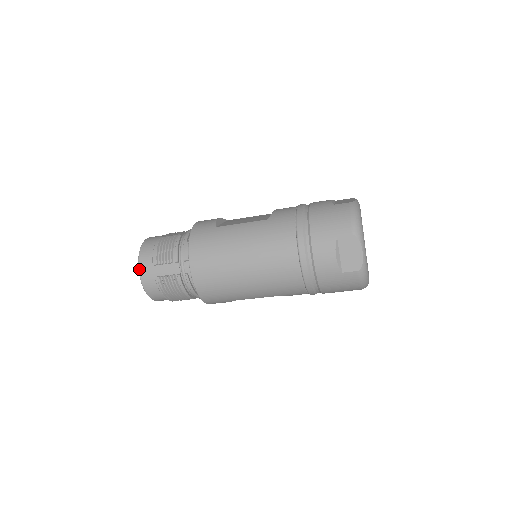
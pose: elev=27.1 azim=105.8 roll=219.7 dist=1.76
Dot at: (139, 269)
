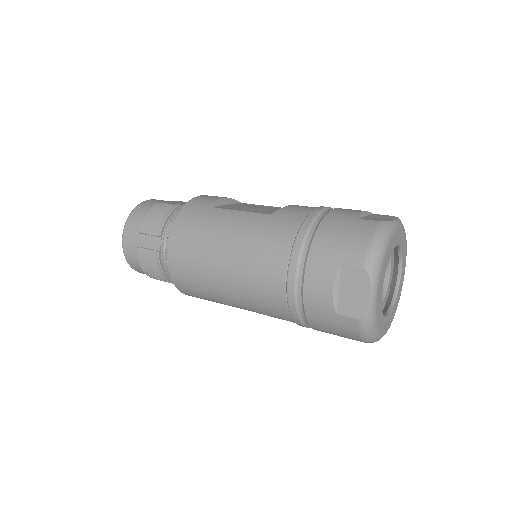
Dot at: (123, 232)
